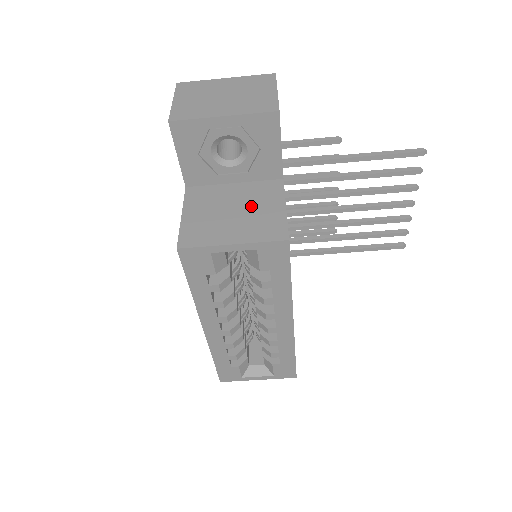
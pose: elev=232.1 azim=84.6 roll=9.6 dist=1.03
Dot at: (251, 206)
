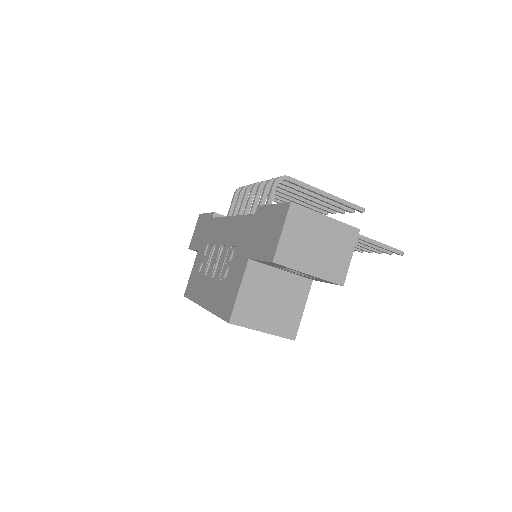
Dot at: (285, 300)
